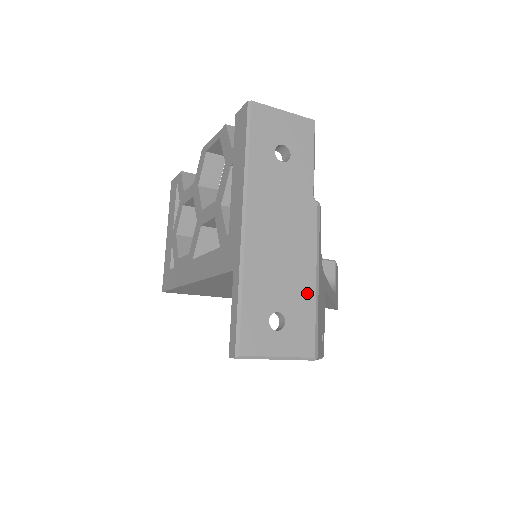
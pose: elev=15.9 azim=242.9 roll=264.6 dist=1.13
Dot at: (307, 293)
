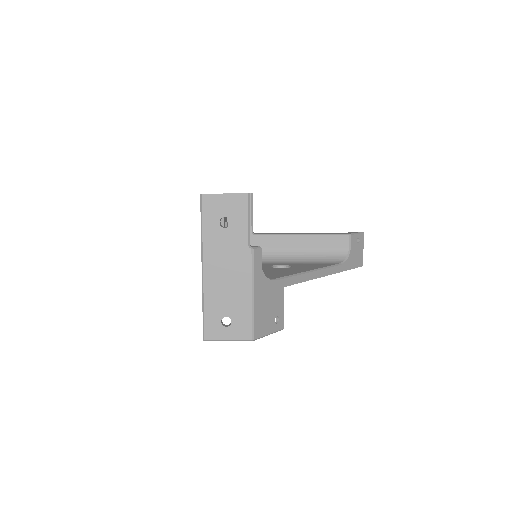
Dot at: (245, 305)
